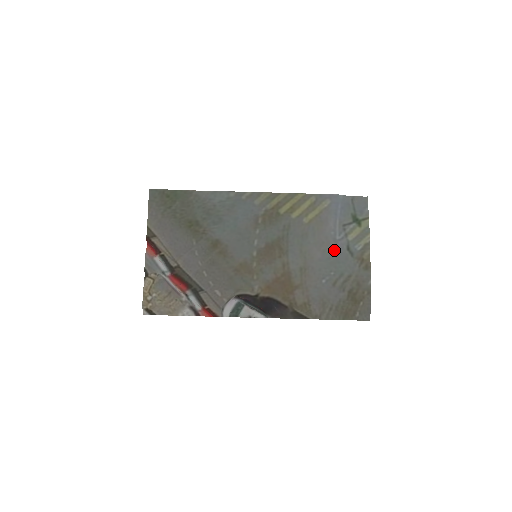
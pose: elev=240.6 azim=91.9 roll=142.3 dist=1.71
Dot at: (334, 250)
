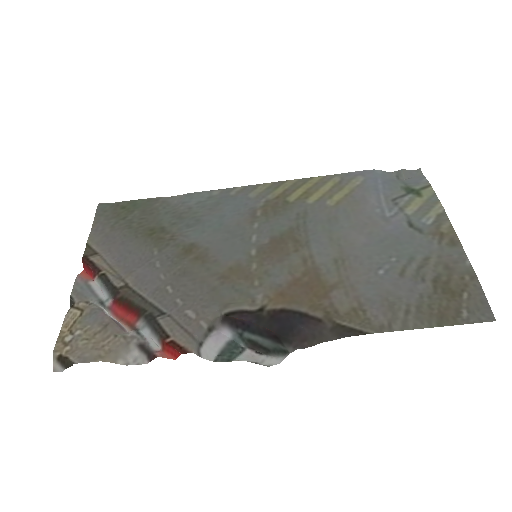
Dot at: (387, 230)
